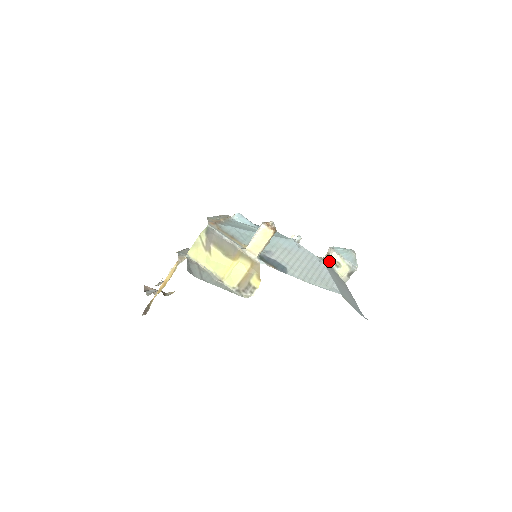
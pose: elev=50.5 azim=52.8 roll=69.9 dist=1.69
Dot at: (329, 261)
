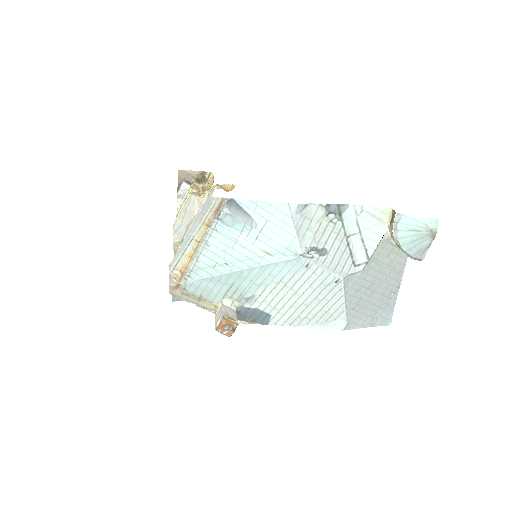
Dot at: (388, 229)
